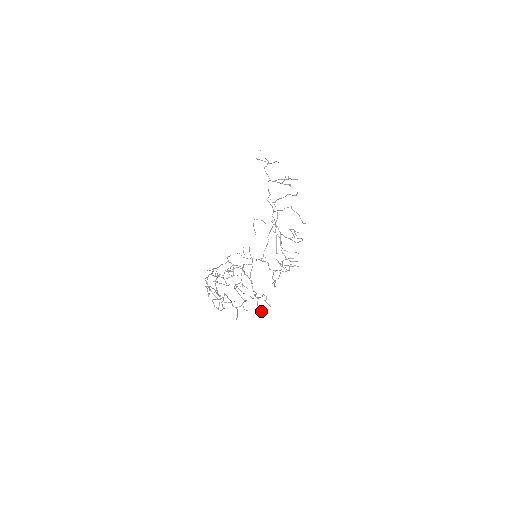
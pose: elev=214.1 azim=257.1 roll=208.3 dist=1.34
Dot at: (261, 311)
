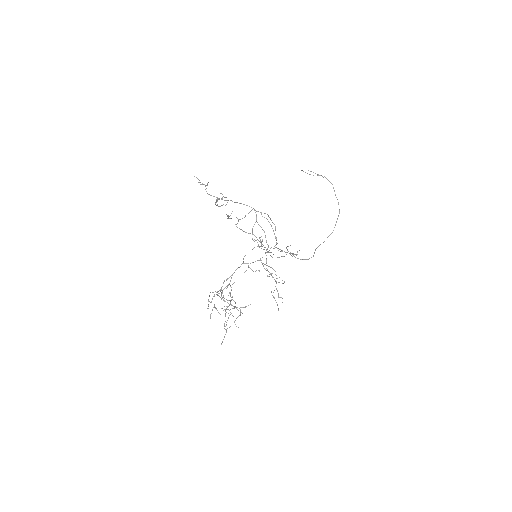
Dot at: (282, 302)
